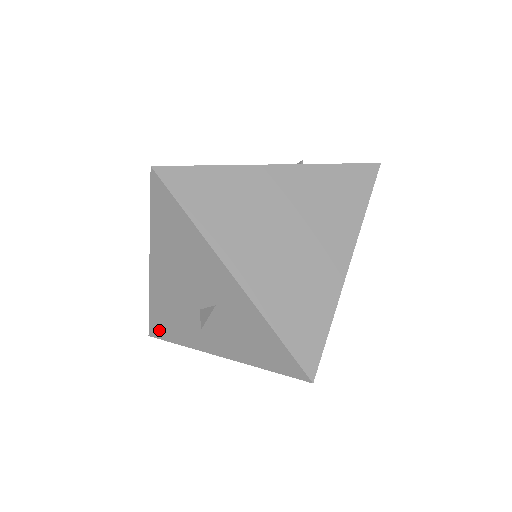
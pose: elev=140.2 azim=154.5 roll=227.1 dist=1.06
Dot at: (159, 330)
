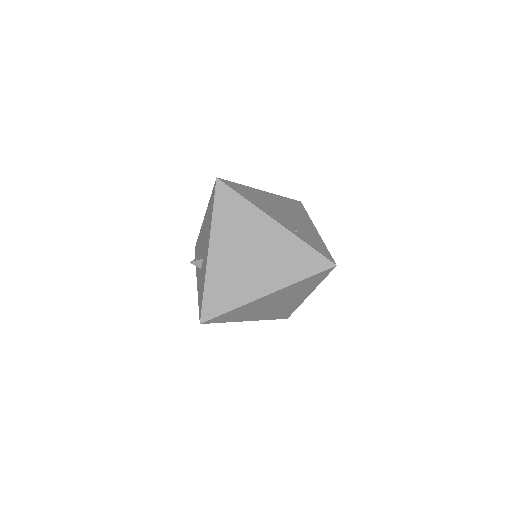
Dot at: (196, 250)
